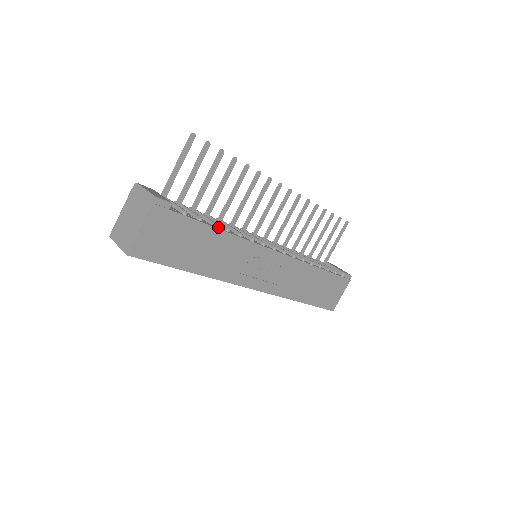
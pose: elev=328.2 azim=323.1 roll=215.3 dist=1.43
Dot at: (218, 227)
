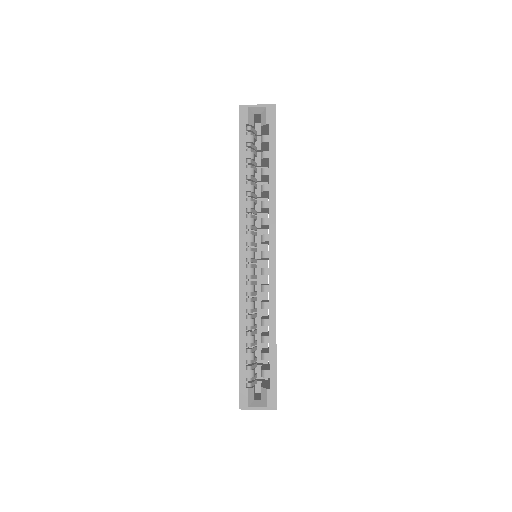
Dot at: occluded
